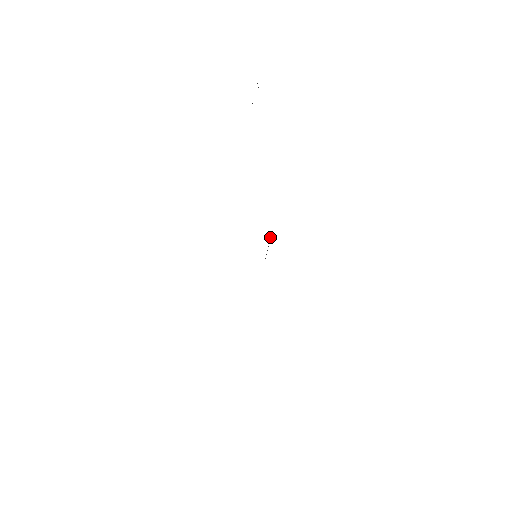
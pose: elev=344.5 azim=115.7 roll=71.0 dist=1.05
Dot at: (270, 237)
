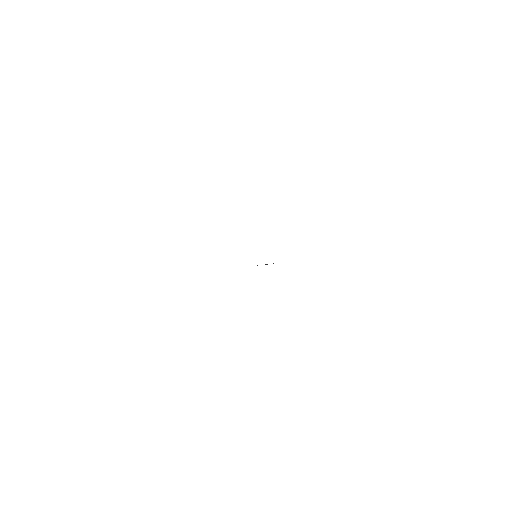
Dot at: occluded
